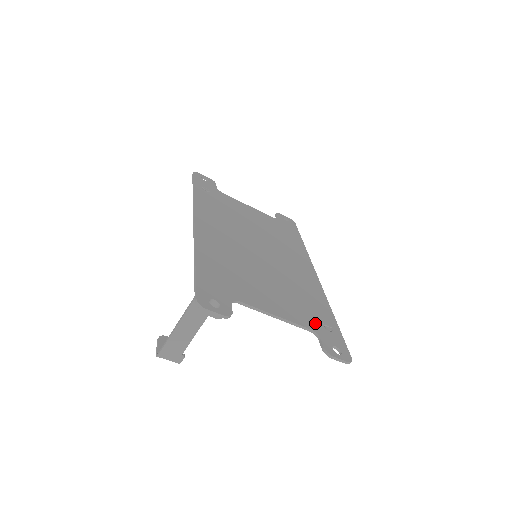
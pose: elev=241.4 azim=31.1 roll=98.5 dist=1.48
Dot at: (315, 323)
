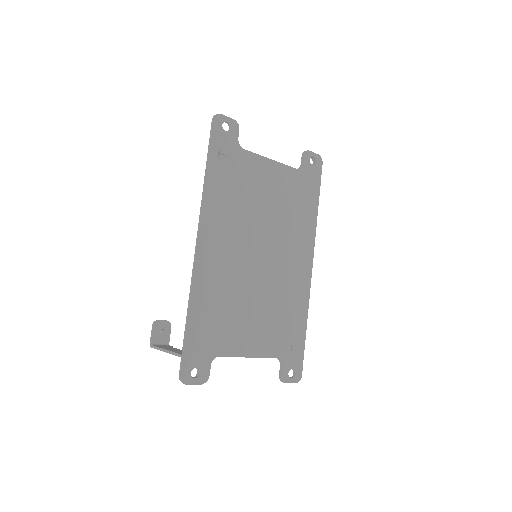
Dot at: (284, 347)
